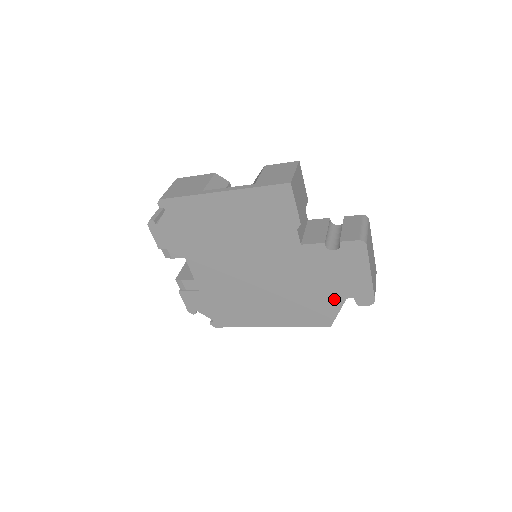
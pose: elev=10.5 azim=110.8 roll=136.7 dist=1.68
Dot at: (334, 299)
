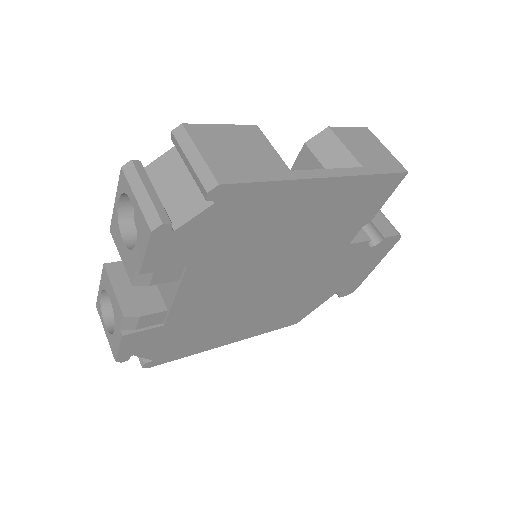
Dot at: (325, 296)
